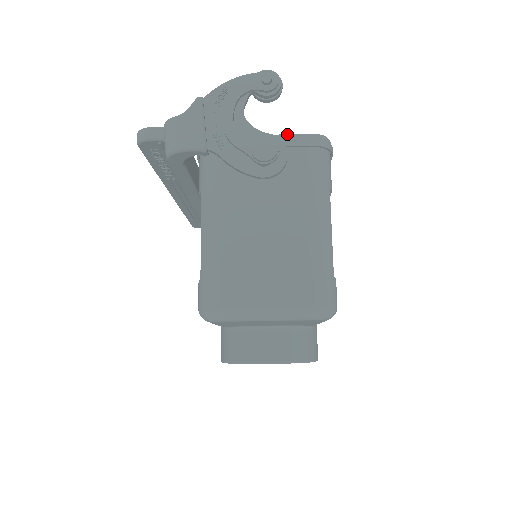
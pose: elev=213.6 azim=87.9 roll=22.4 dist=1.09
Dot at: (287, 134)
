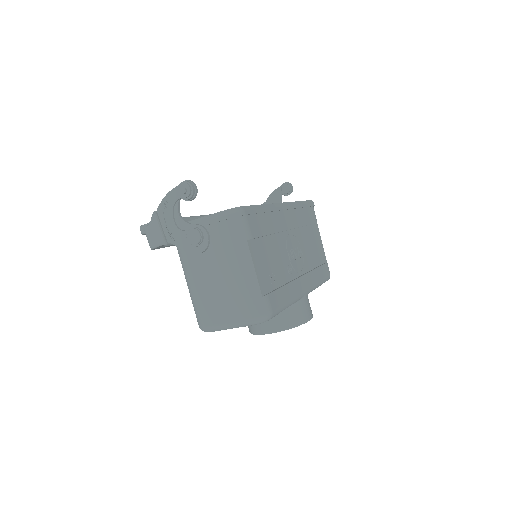
Dot at: (211, 214)
